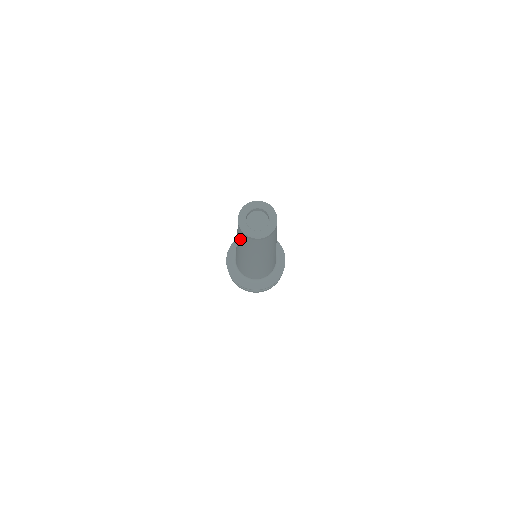
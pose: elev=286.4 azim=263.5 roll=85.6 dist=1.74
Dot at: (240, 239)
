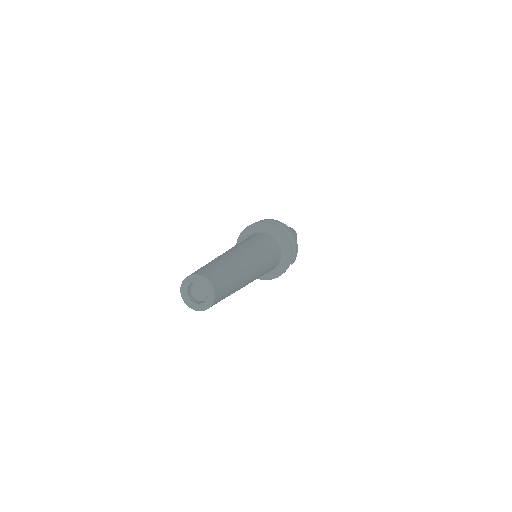
Dot at: occluded
